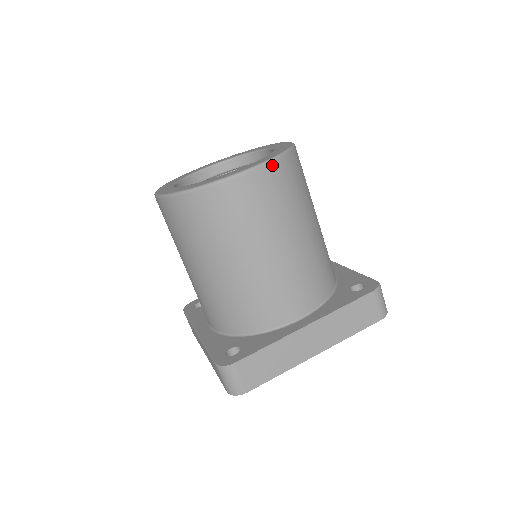
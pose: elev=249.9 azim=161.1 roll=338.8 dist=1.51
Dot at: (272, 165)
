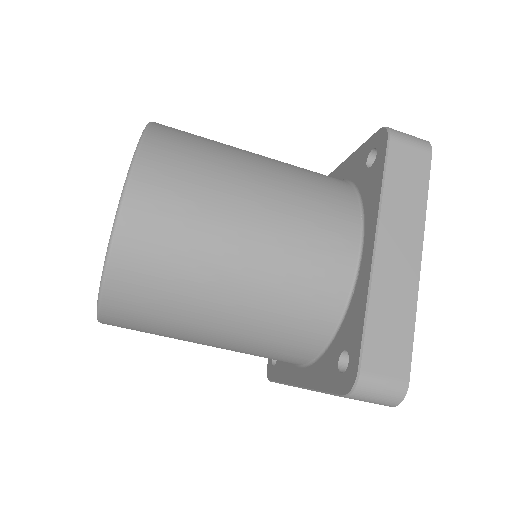
Dot at: (143, 155)
